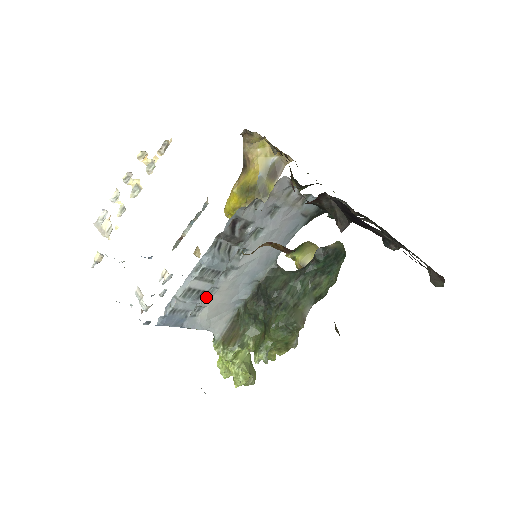
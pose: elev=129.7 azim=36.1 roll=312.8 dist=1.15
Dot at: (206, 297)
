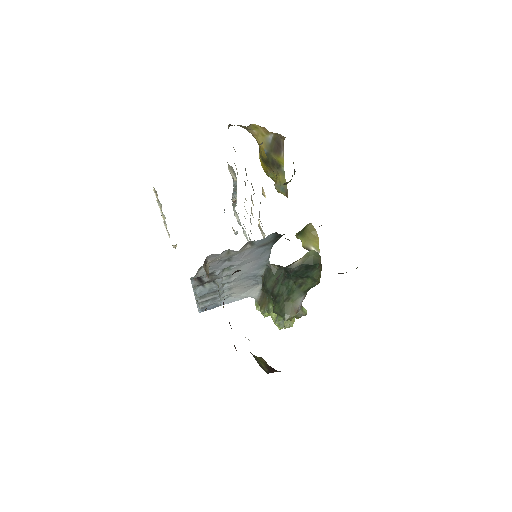
Dot at: (226, 292)
